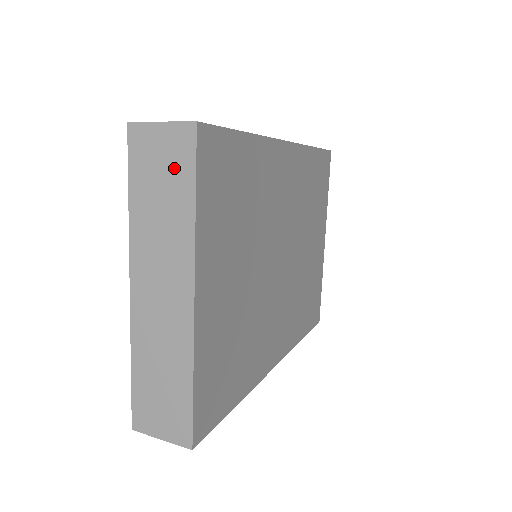
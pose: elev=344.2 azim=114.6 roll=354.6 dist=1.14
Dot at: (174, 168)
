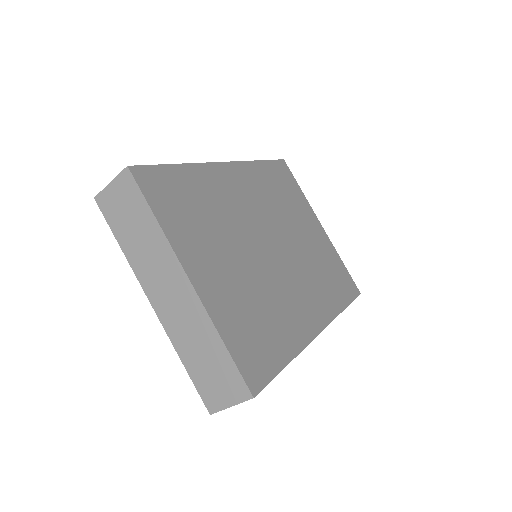
Dot at: (132, 204)
